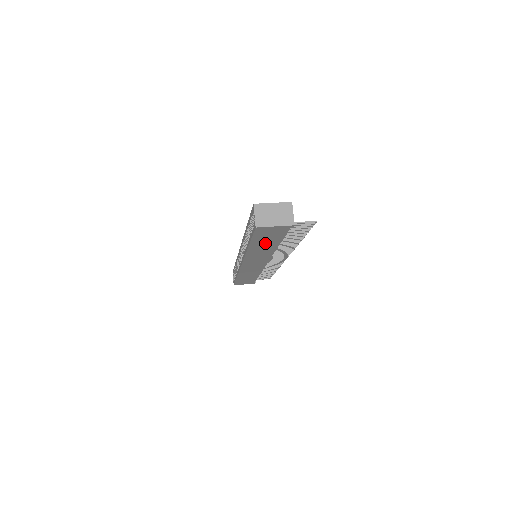
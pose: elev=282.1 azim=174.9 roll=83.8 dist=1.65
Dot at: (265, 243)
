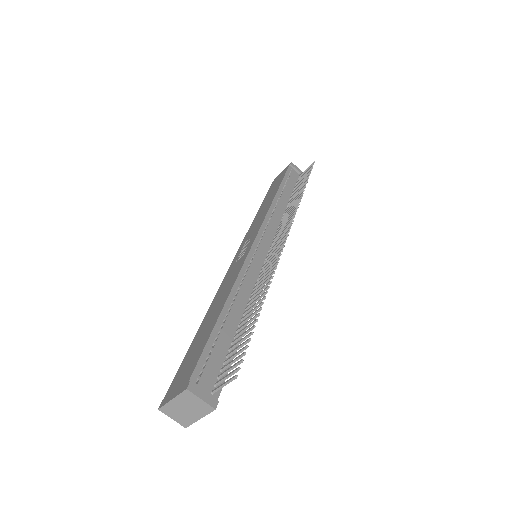
Dot at: occluded
